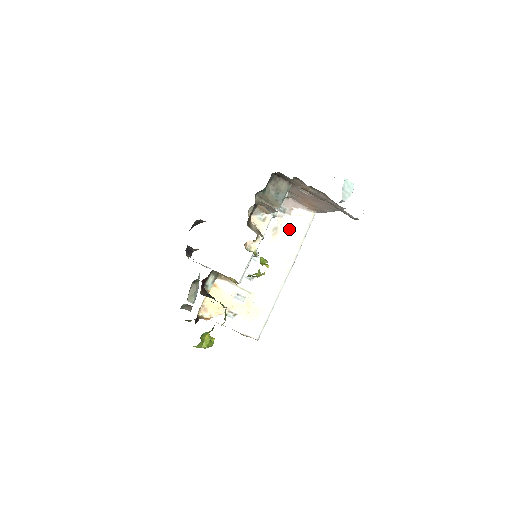
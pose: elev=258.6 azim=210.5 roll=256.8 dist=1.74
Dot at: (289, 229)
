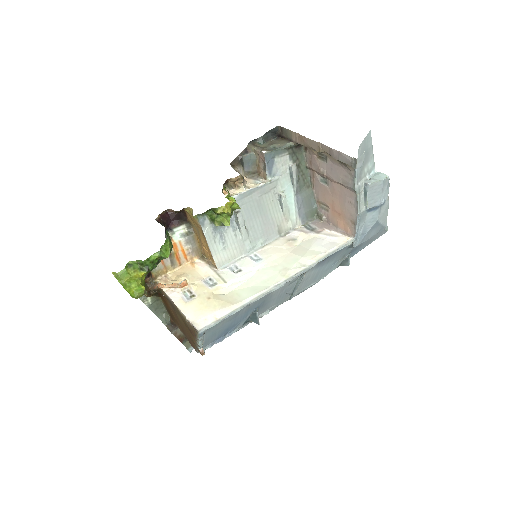
Dot at: (310, 244)
